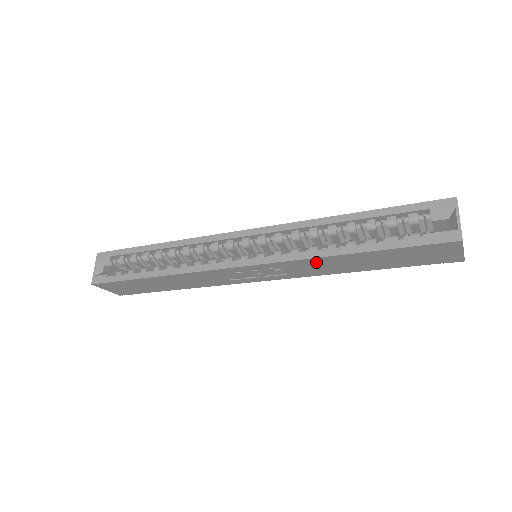
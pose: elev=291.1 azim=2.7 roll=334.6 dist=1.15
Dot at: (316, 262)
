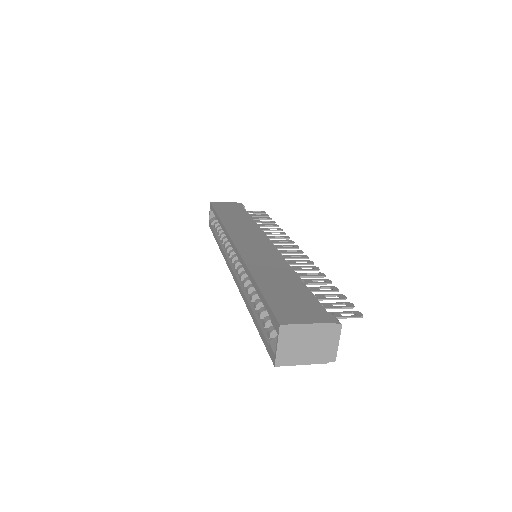
Dot at: occluded
